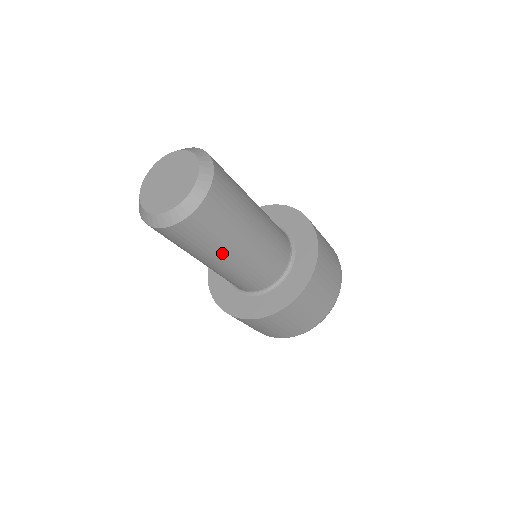
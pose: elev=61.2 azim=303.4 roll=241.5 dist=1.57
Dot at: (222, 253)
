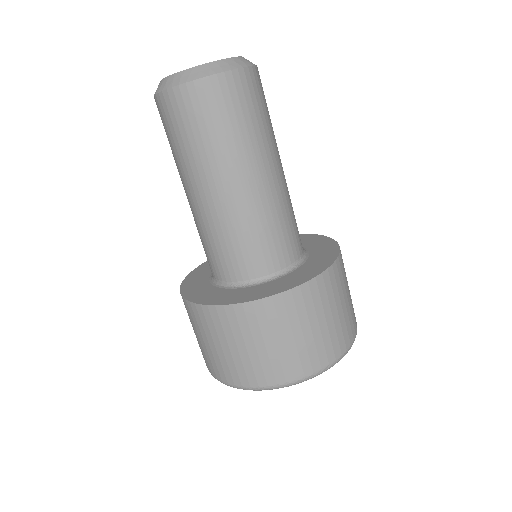
Dot at: (236, 165)
